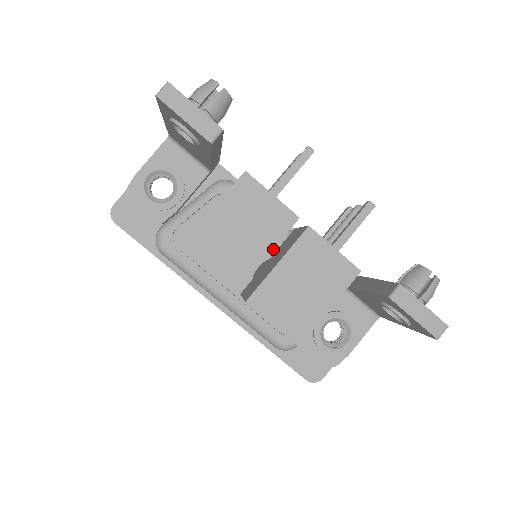
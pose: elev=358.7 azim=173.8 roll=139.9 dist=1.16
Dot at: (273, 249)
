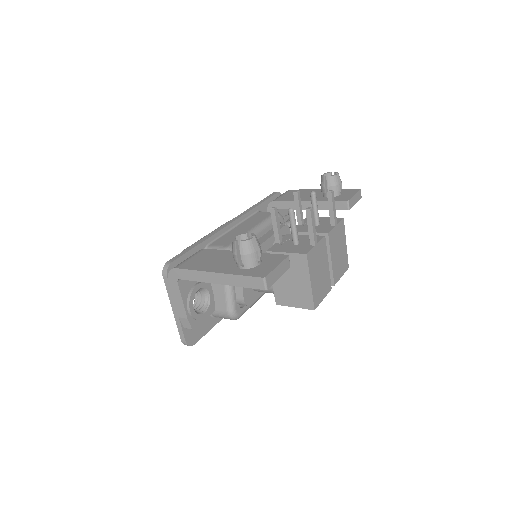
Dot at: (269, 246)
